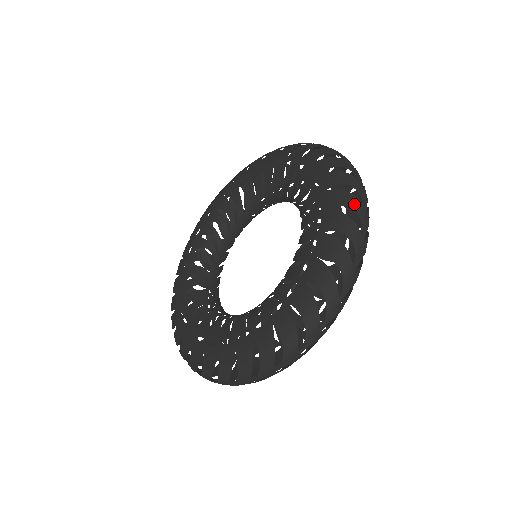
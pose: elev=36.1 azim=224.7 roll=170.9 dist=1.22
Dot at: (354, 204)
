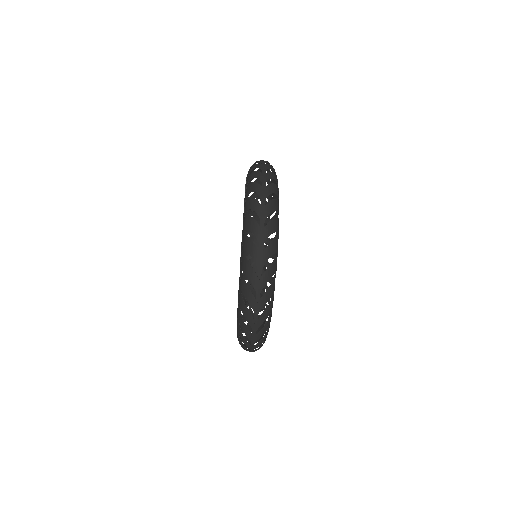
Dot at: (254, 175)
